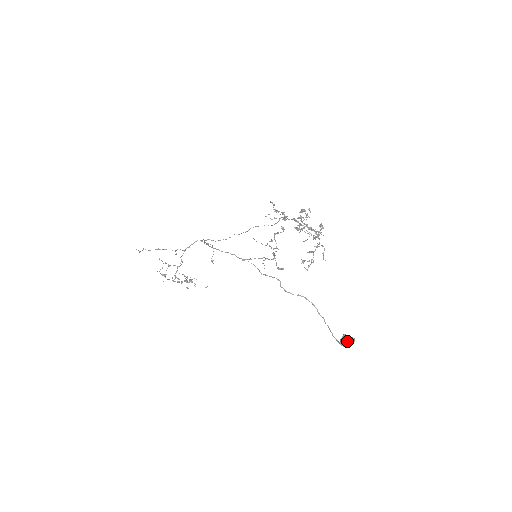
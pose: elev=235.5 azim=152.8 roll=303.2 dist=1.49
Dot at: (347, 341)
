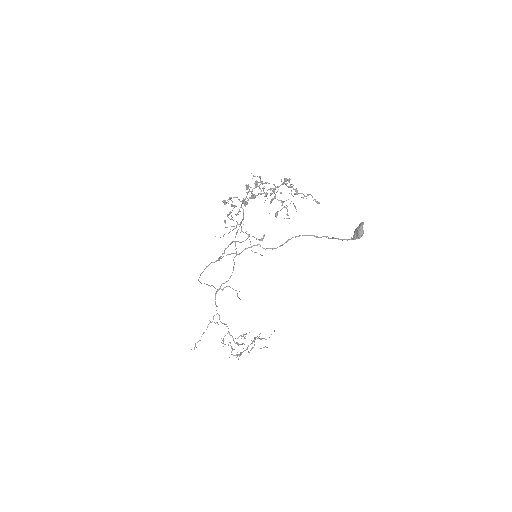
Dot at: (356, 230)
